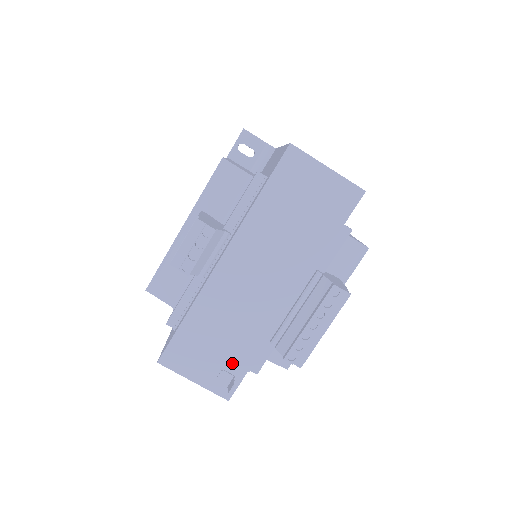
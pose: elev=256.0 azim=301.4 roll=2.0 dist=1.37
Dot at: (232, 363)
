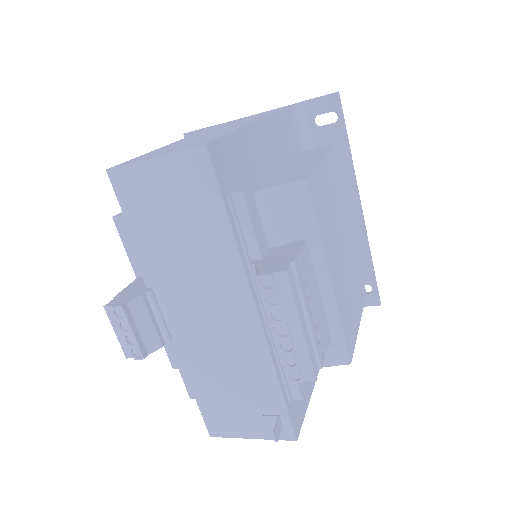
Dot at: (265, 404)
